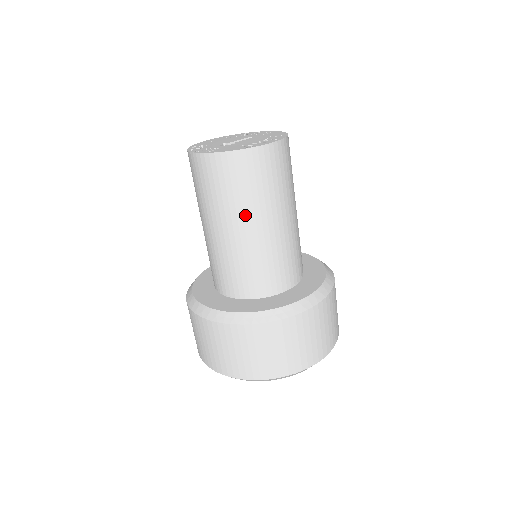
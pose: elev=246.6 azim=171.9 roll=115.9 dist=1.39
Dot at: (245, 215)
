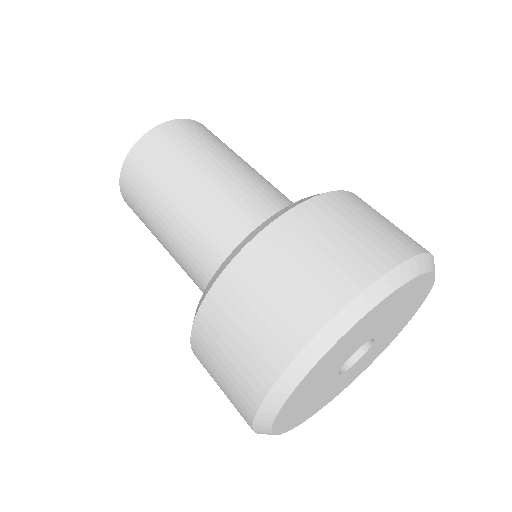
Dot at: (212, 159)
